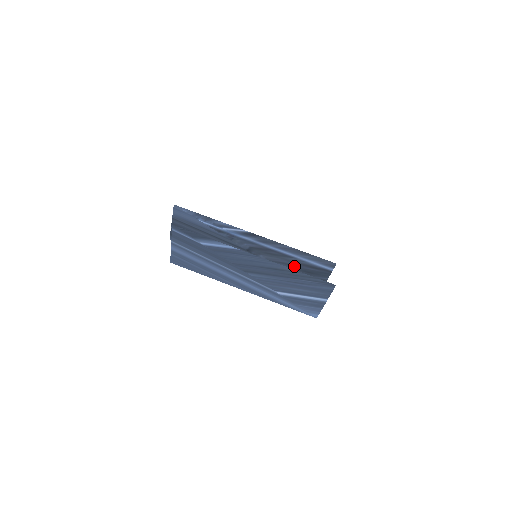
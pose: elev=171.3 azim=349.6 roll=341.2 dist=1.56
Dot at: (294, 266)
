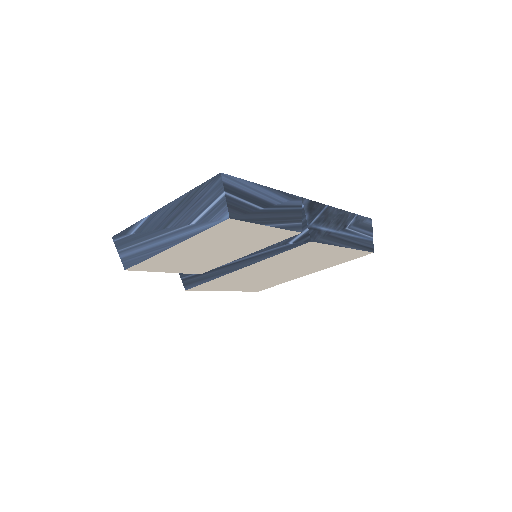
Dot at: occluded
